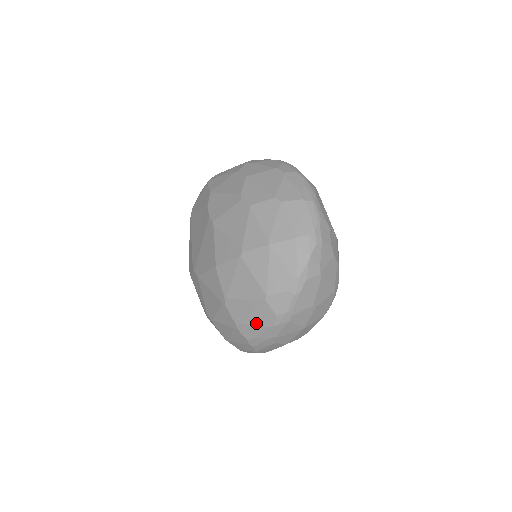
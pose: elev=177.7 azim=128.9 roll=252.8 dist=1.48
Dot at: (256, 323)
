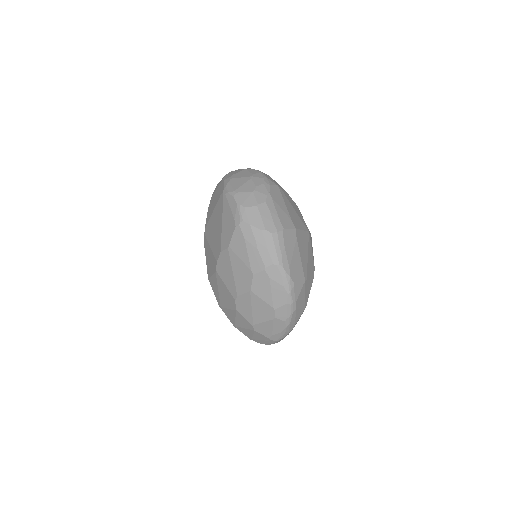
Dot at: occluded
